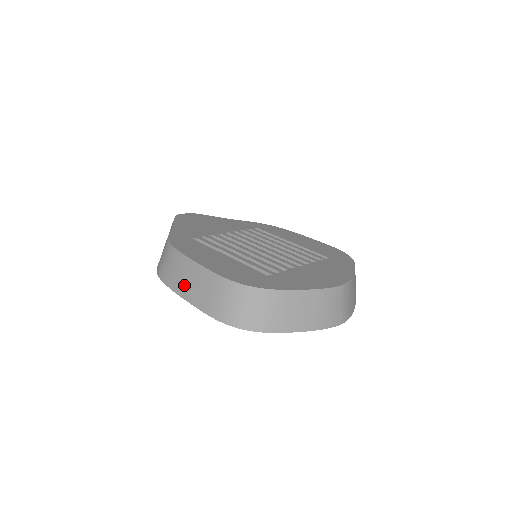
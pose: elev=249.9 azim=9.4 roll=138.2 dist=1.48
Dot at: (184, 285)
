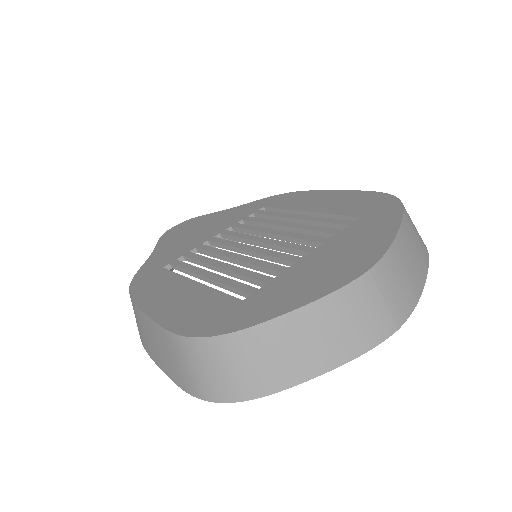
Dot at: (151, 347)
